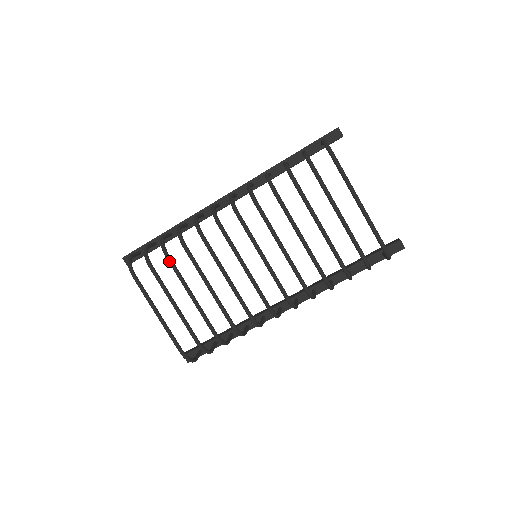
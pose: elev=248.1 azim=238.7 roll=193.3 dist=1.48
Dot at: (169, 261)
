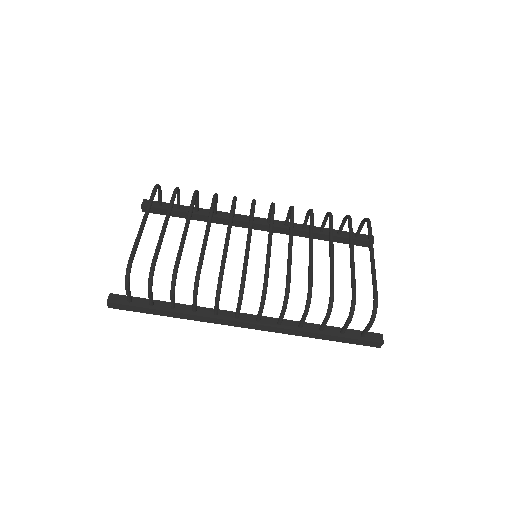
Dot at: (193, 198)
